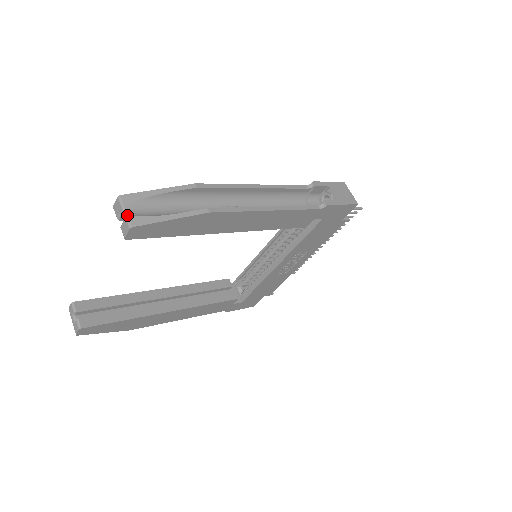
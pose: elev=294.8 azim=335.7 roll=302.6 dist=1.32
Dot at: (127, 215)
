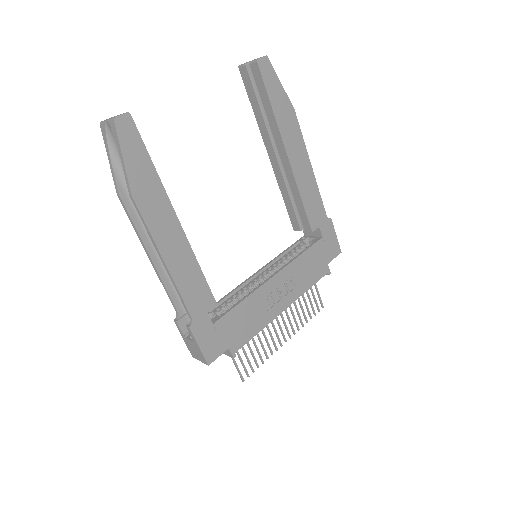
Dot at: occluded
